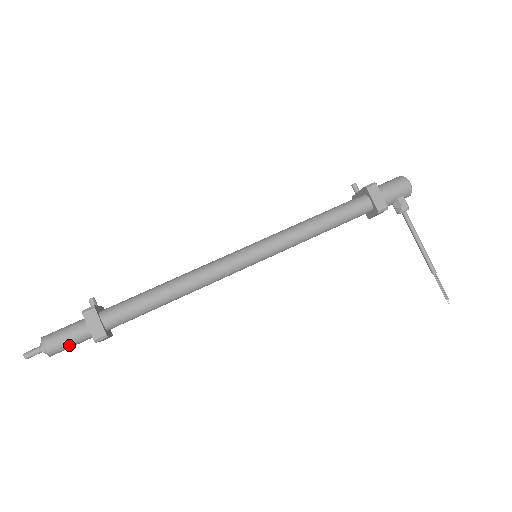
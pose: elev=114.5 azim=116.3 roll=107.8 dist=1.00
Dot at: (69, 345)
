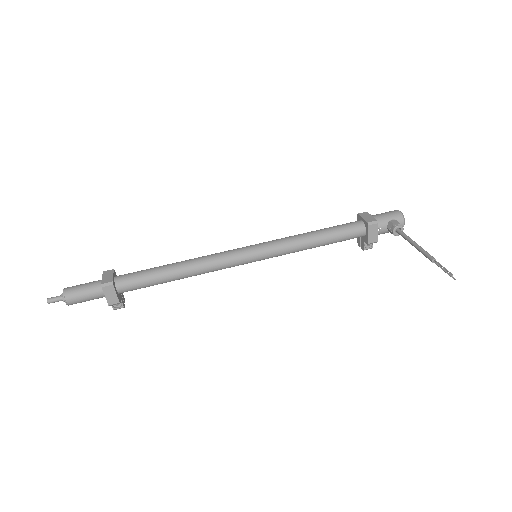
Dot at: (82, 292)
